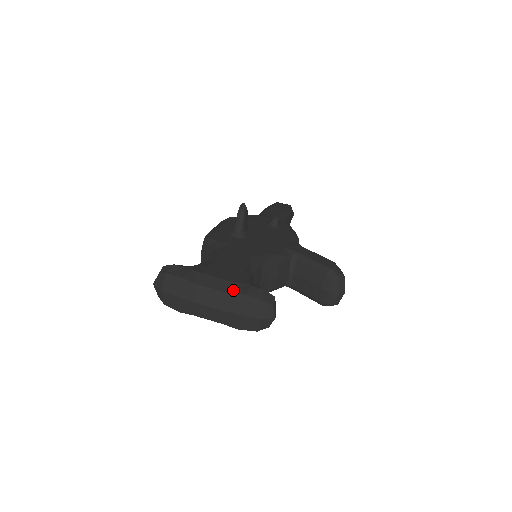
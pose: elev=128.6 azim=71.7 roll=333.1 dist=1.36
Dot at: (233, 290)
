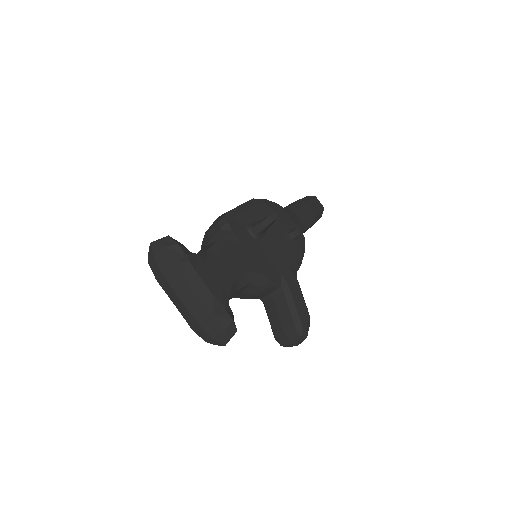
Dot at: (208, 305)
